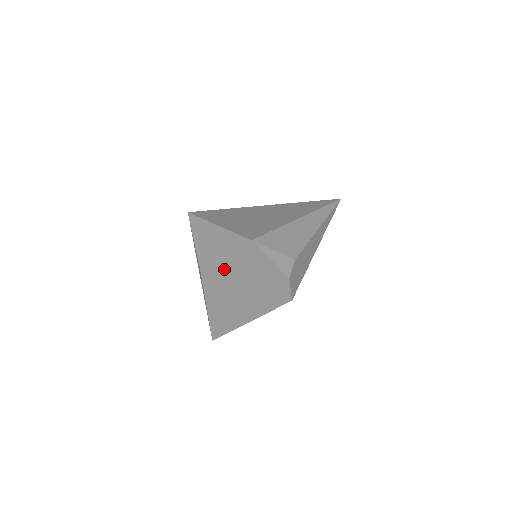
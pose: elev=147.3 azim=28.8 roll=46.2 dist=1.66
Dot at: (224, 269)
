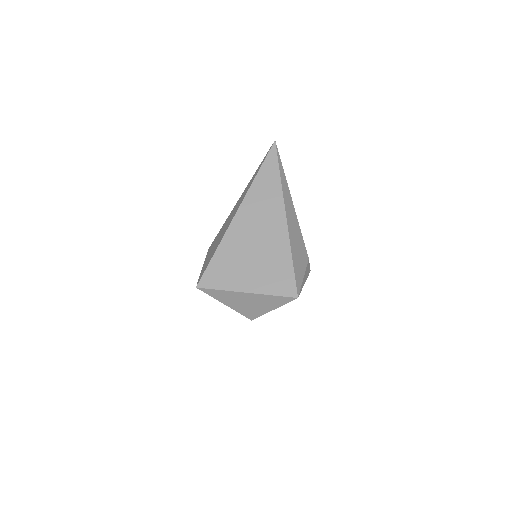
Dot at: occluded
